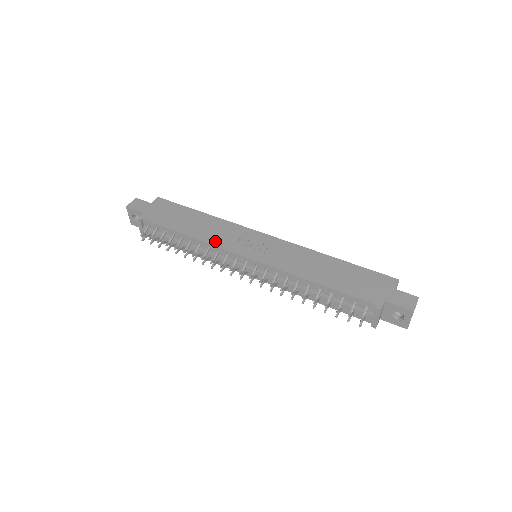
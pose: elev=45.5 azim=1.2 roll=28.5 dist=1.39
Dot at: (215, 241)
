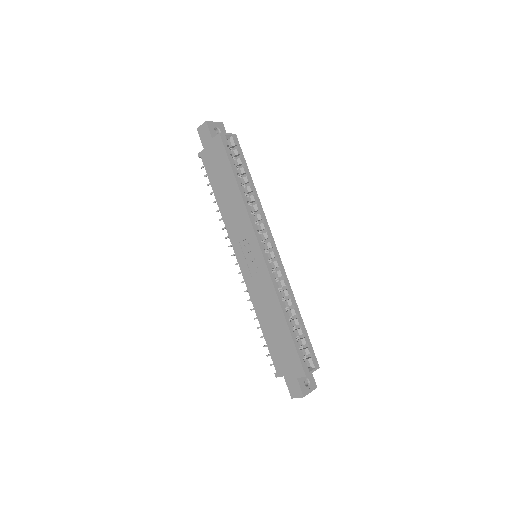
Dot at: (229, 227)
